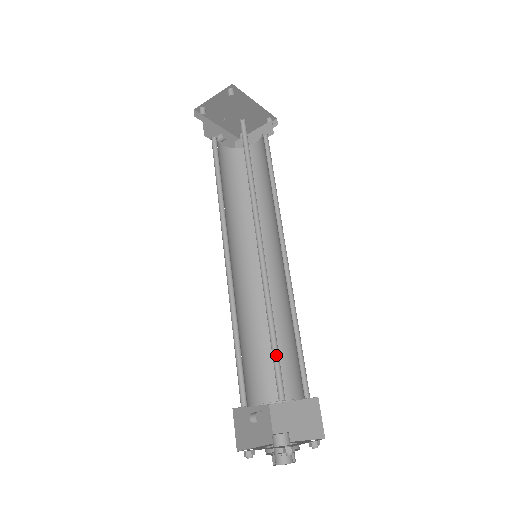
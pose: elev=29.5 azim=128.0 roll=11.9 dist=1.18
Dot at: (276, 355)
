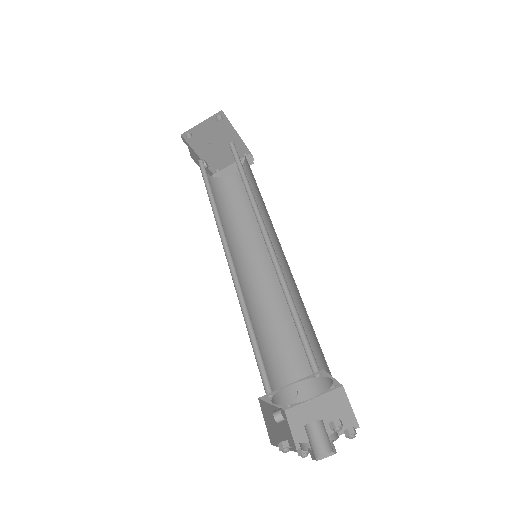
Dot at: (301, 333)
